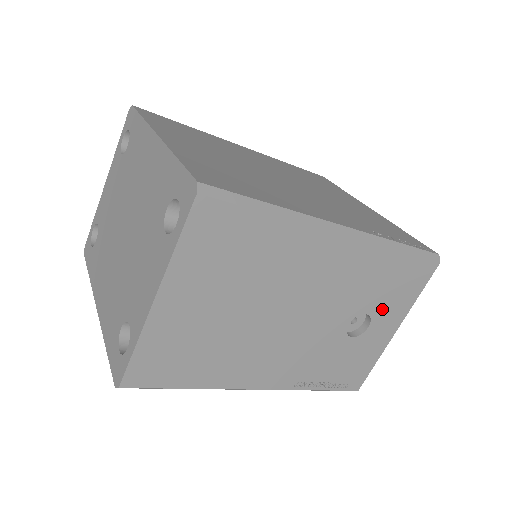
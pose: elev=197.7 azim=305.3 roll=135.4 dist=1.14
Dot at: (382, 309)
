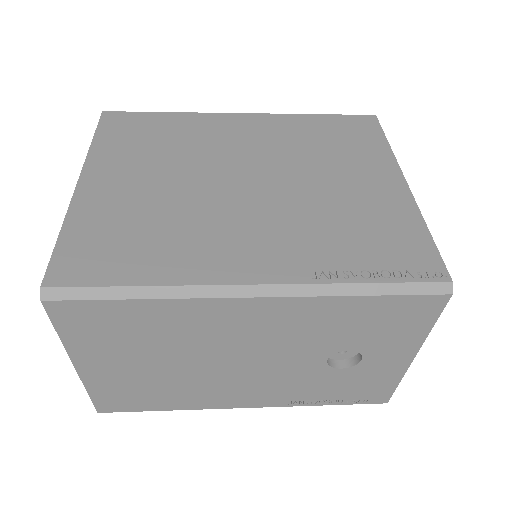
Dot at: (373, 344)
